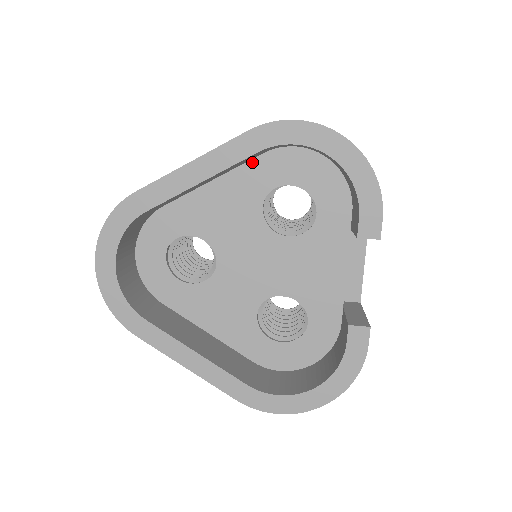
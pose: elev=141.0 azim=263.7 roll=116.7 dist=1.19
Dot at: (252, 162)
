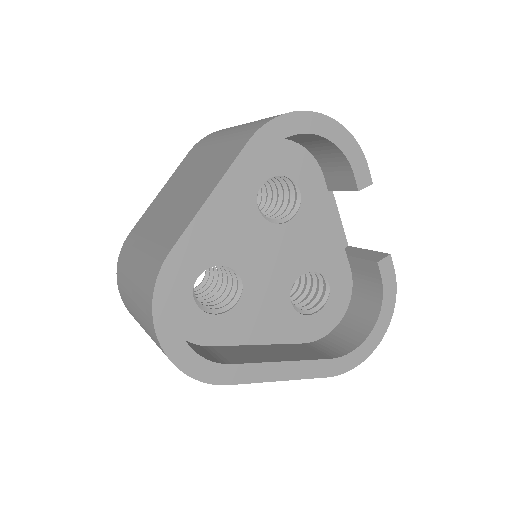
Dot at: occluded
